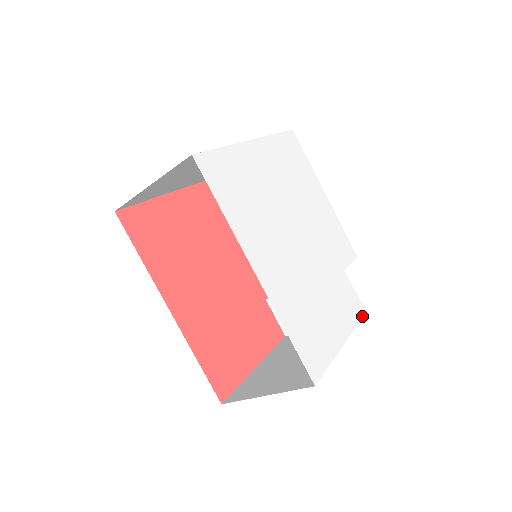
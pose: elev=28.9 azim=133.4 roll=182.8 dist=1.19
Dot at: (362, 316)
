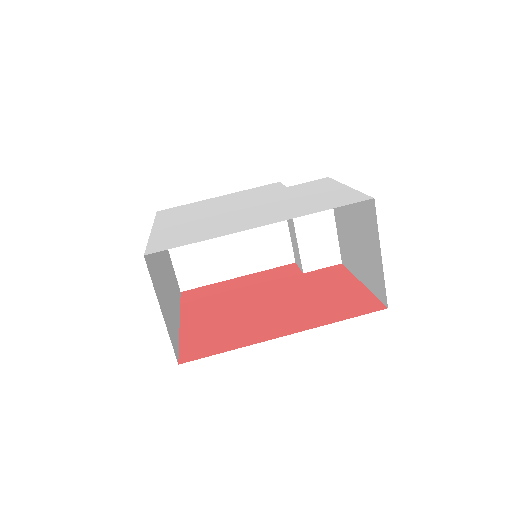
Dot at: (330, 179)
